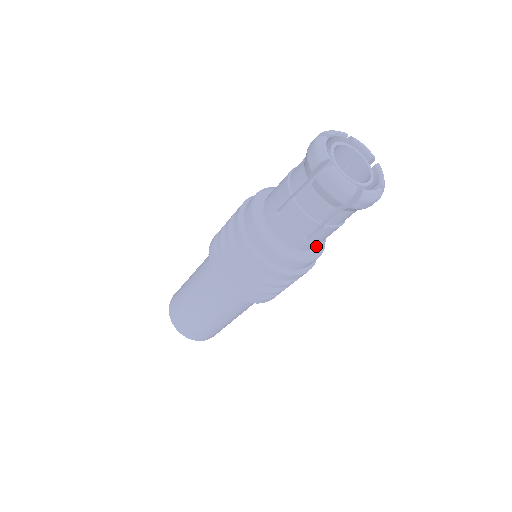
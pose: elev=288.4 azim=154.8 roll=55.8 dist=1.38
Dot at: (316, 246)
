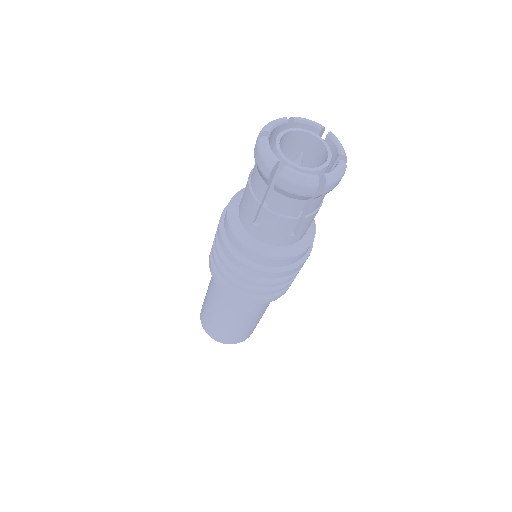
Dot at: (282, 246)
